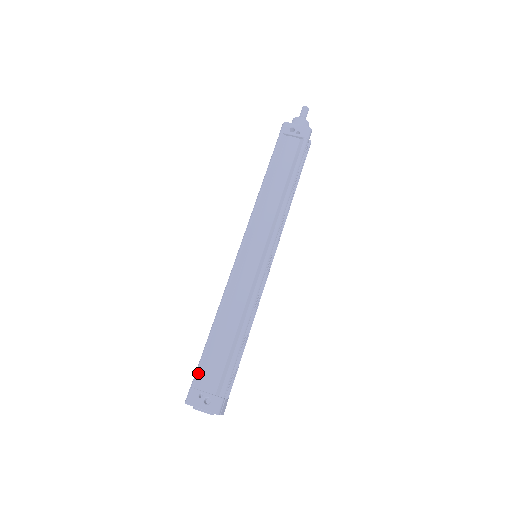
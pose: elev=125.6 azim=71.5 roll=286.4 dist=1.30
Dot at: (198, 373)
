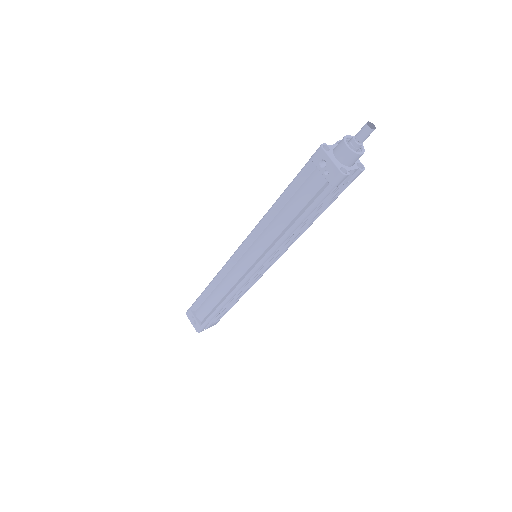
Dot at: (194, 305)
